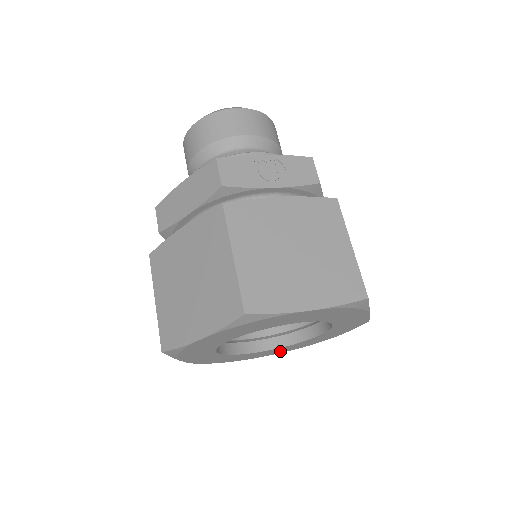
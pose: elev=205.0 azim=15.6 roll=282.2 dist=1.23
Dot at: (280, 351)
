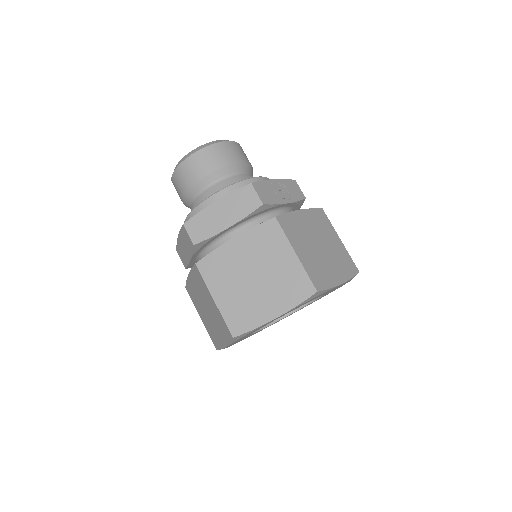
Dot at: occluded
